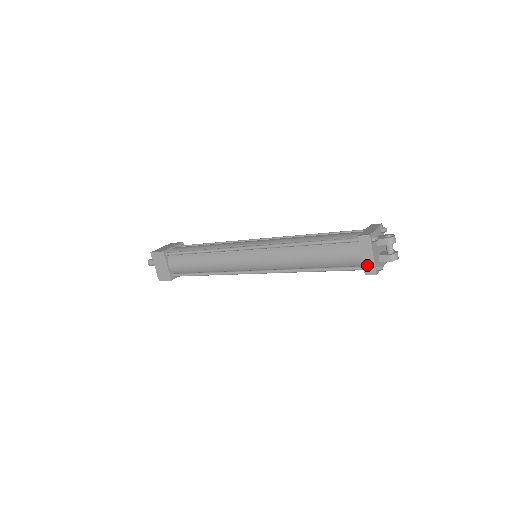
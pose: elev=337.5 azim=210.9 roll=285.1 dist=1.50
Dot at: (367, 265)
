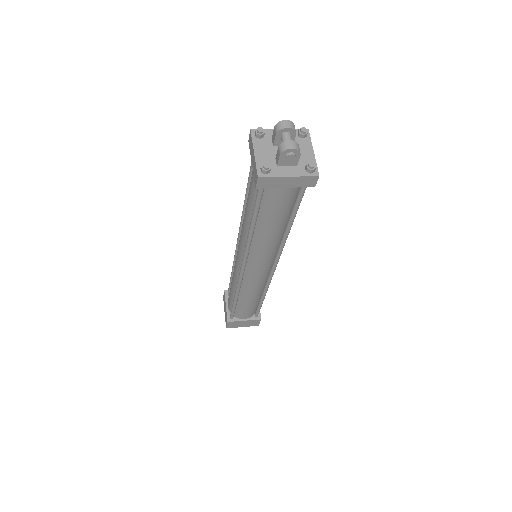
Dot at: (254, 172)
